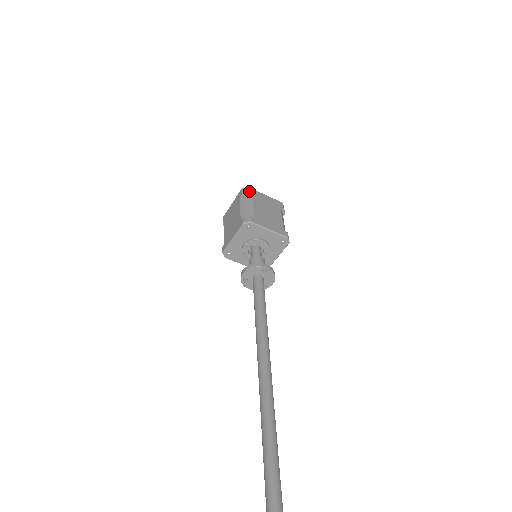
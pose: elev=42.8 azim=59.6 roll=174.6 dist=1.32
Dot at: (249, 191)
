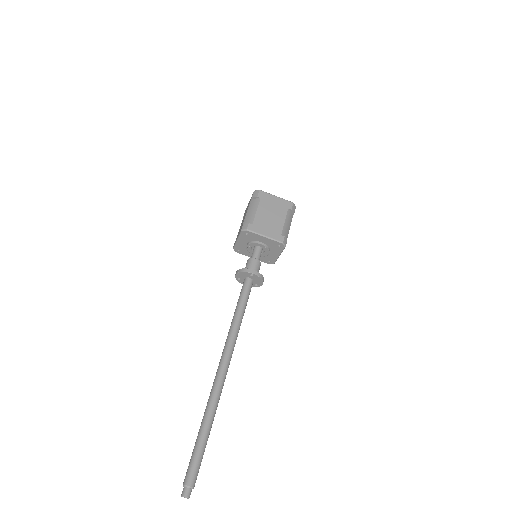
Dot at: (258, 195)
